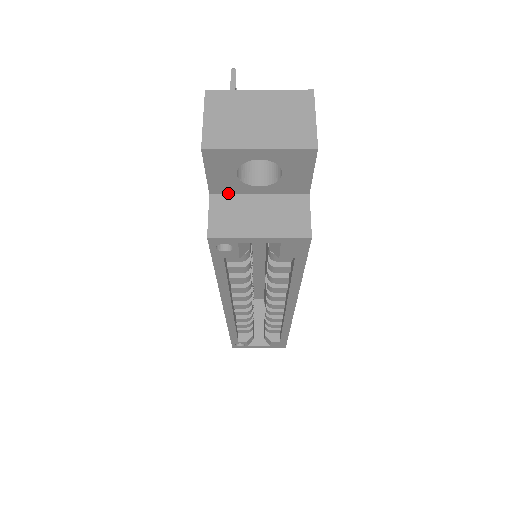
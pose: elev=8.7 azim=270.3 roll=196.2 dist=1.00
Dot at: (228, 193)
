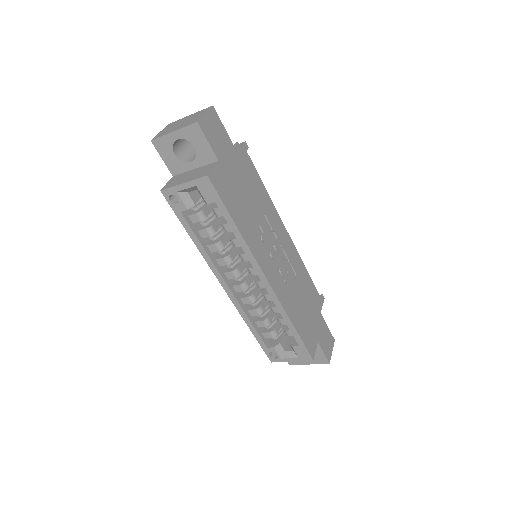
Dot at: (180, 173)
